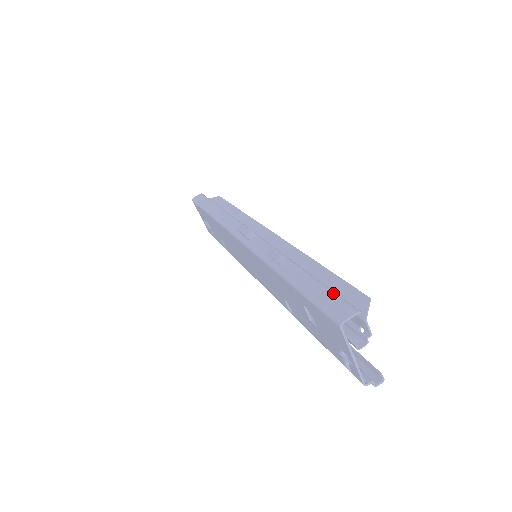
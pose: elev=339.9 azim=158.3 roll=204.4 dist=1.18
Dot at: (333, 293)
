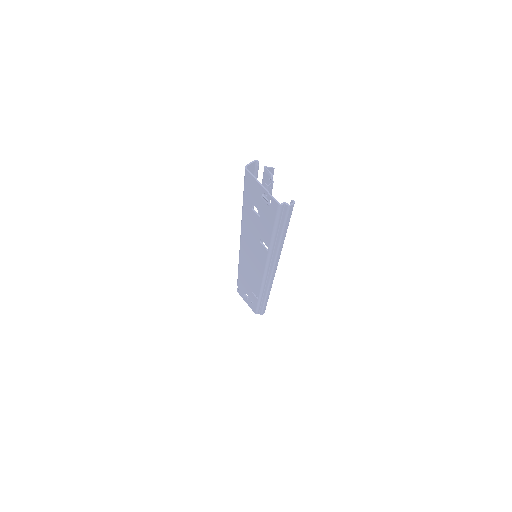
Dot at: occluded
